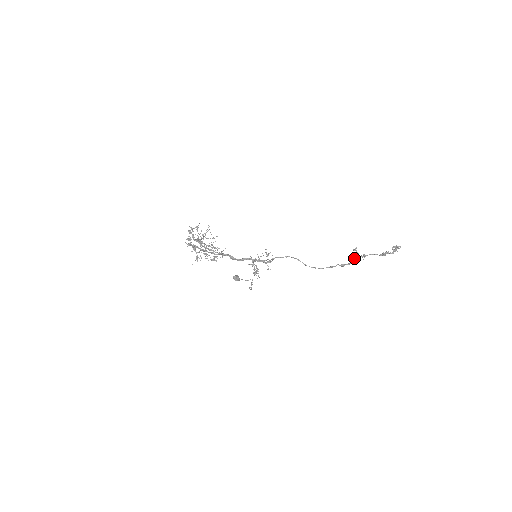
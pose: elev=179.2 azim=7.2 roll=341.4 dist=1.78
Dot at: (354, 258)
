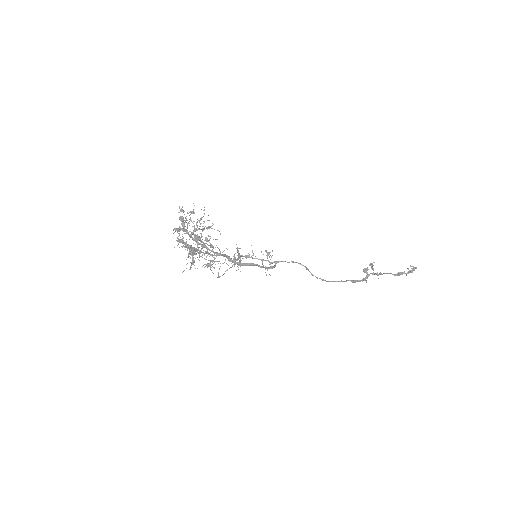
Dot at: (369, 275)
